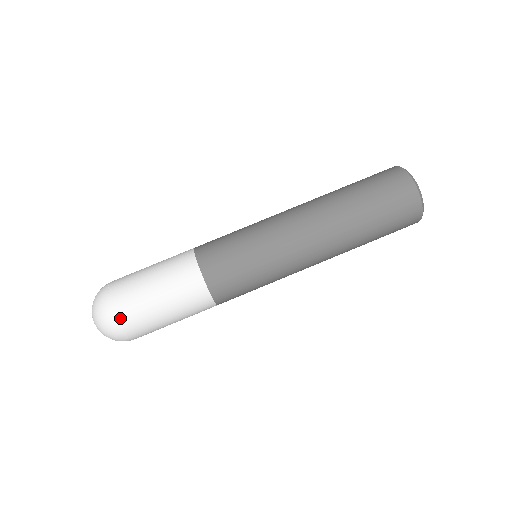
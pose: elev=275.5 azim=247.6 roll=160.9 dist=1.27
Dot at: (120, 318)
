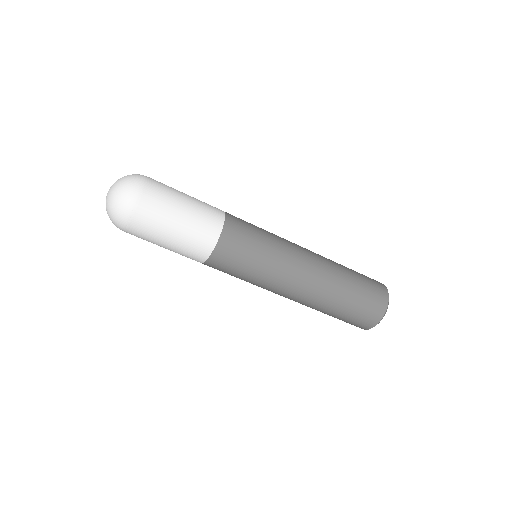
Dot at: occluded
